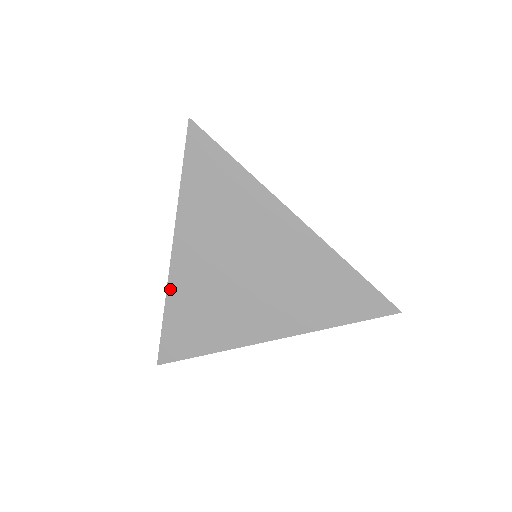
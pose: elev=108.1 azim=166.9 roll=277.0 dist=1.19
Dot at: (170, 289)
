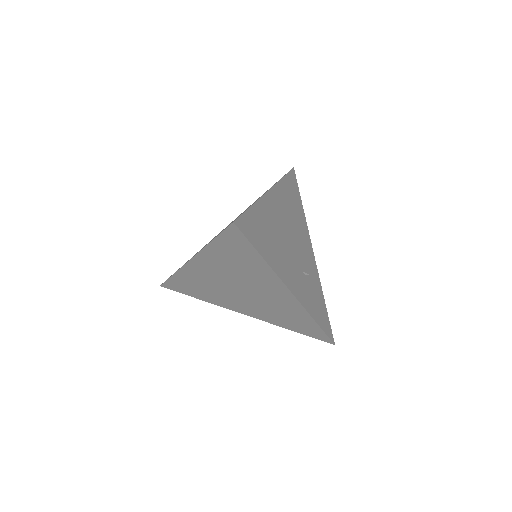
Dot at: (182, 270)
